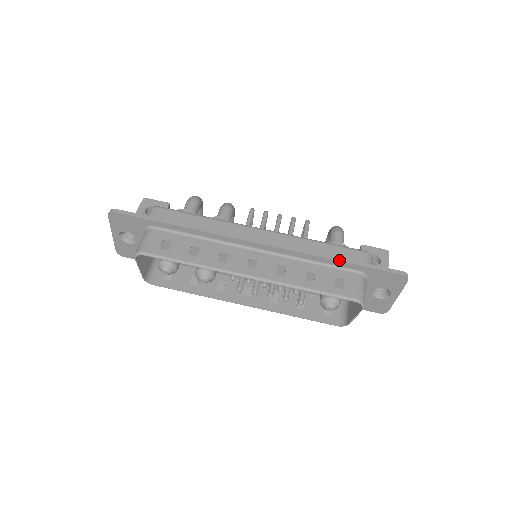
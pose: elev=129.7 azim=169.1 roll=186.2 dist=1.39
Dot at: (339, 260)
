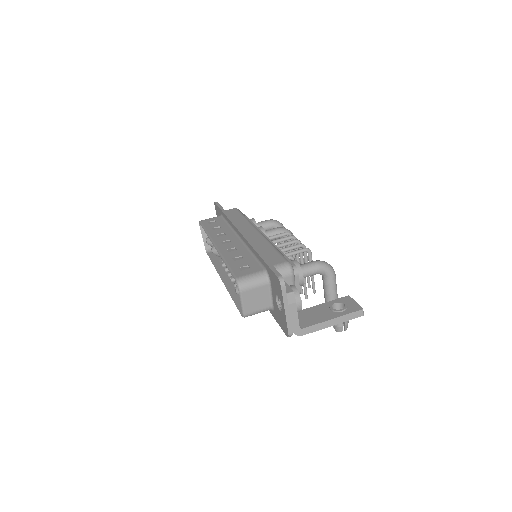
Dot at: (259, 253)
